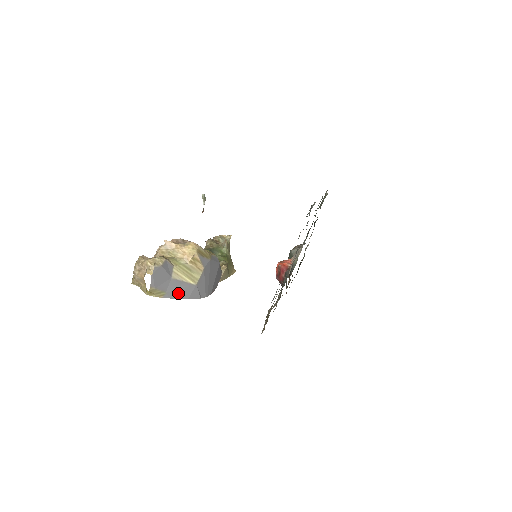
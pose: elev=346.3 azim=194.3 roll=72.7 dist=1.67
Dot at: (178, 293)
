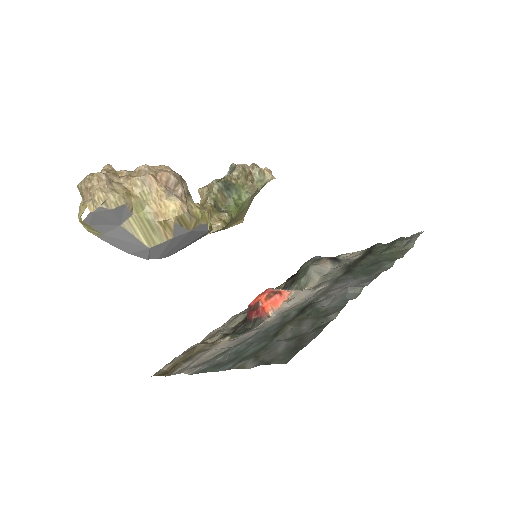
Dot at: (120, 243)
